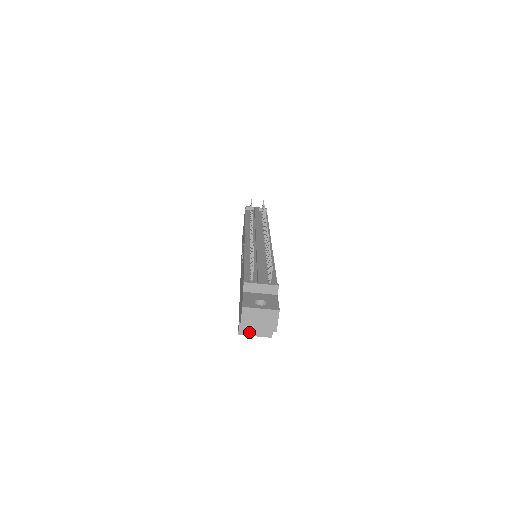
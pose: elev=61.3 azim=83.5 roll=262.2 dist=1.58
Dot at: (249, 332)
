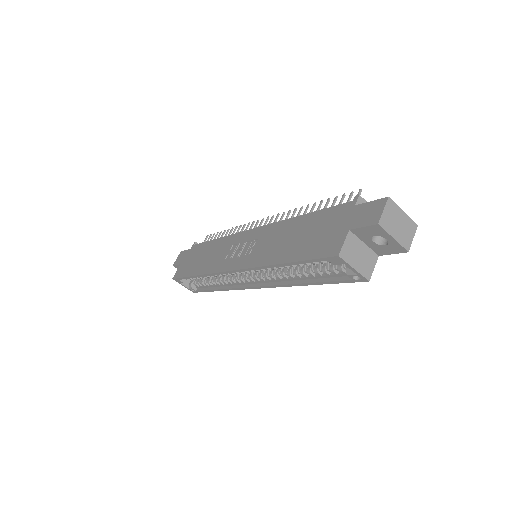
Dot at: (350, 259)
